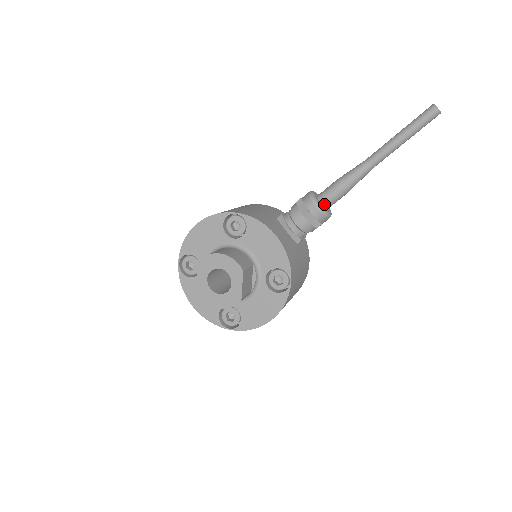
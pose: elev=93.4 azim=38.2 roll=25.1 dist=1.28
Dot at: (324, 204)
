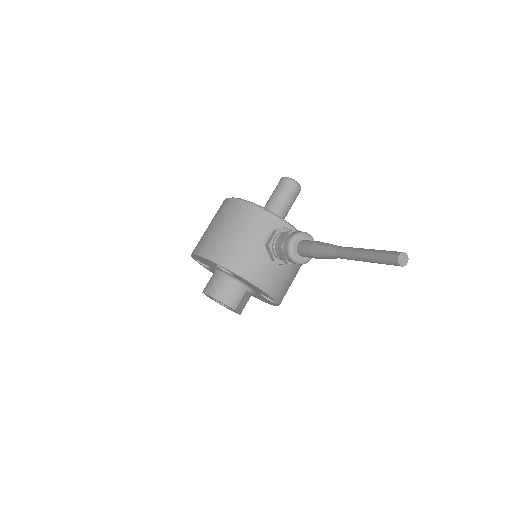
Dot at: (303, 256)
